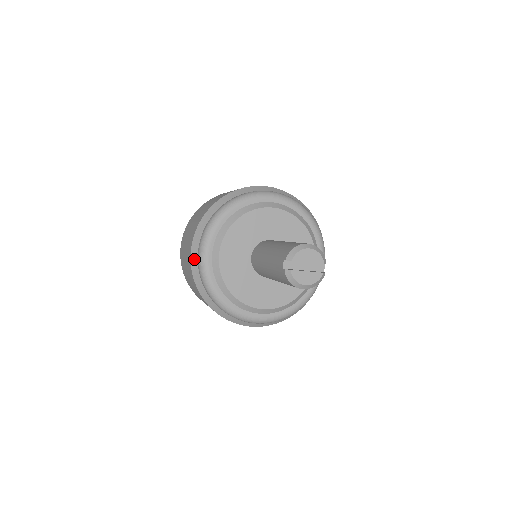
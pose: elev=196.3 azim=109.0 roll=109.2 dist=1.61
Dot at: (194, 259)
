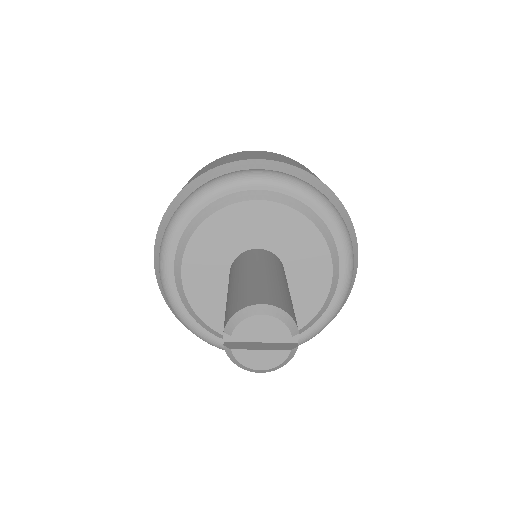
Dot at: (158, 274)
